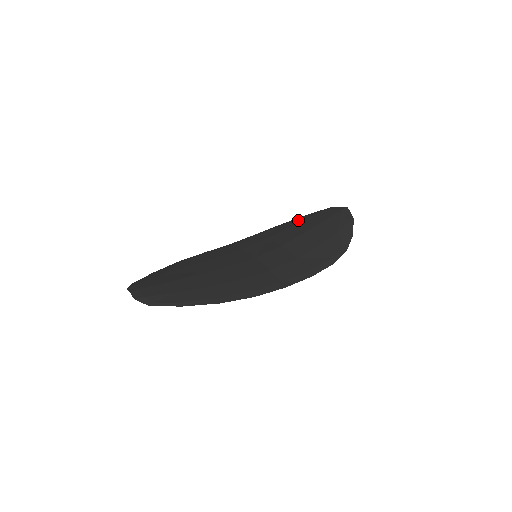
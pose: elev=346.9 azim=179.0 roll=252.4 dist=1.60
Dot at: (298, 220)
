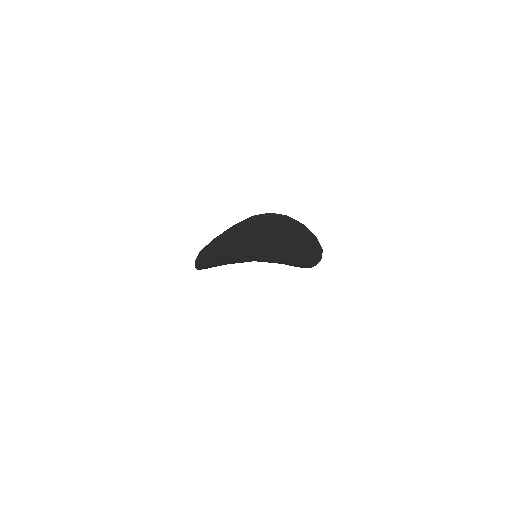
Dot at: occluded
